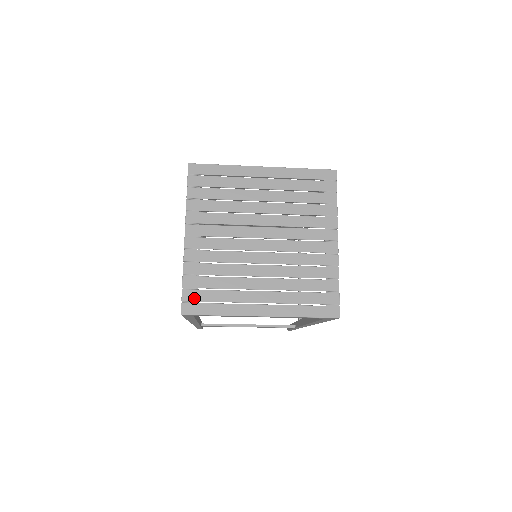
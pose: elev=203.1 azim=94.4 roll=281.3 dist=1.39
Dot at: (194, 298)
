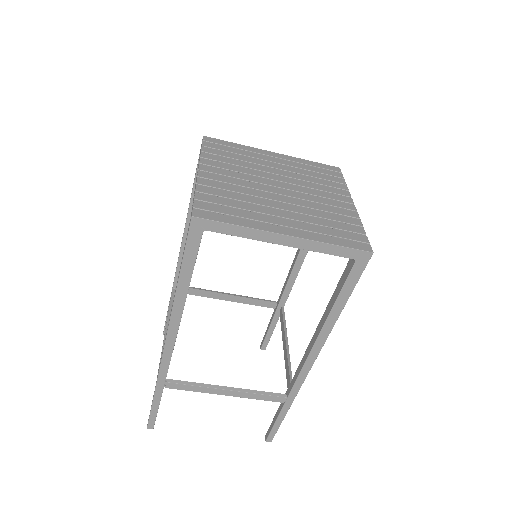
Dot at: (208, 208)
